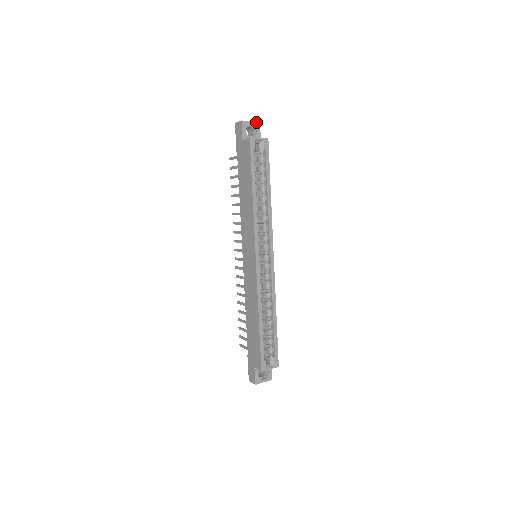
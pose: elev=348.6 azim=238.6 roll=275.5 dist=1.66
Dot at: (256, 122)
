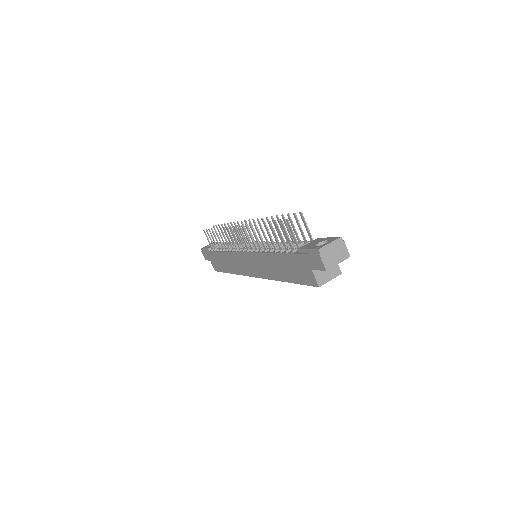
Dot at: (345, 259)
